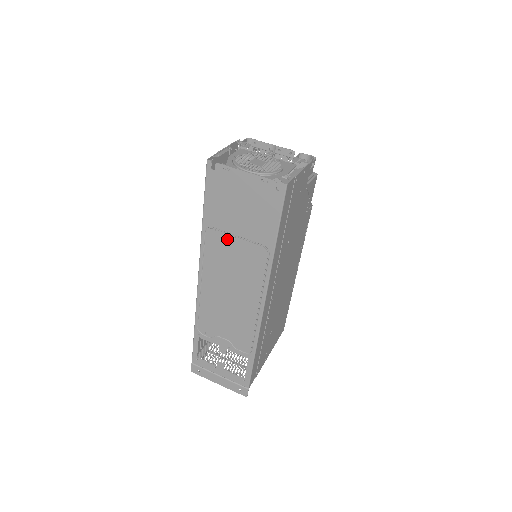
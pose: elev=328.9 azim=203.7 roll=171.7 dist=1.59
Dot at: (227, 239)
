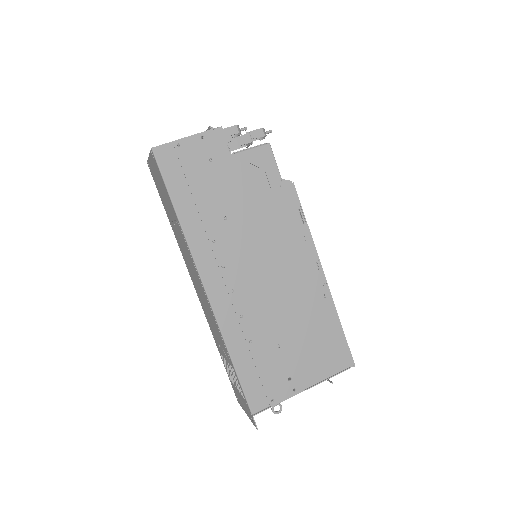
Dot at: (175, 228)
